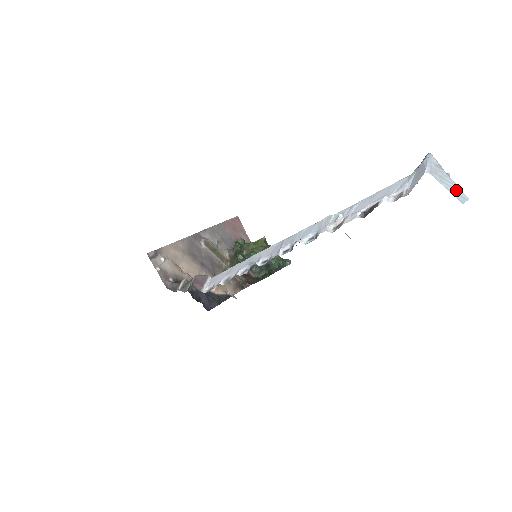
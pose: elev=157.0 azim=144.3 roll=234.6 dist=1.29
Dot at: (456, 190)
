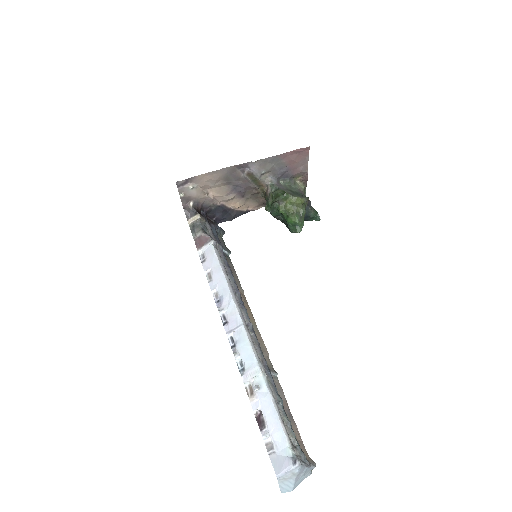
Dot at: (288, 487)
